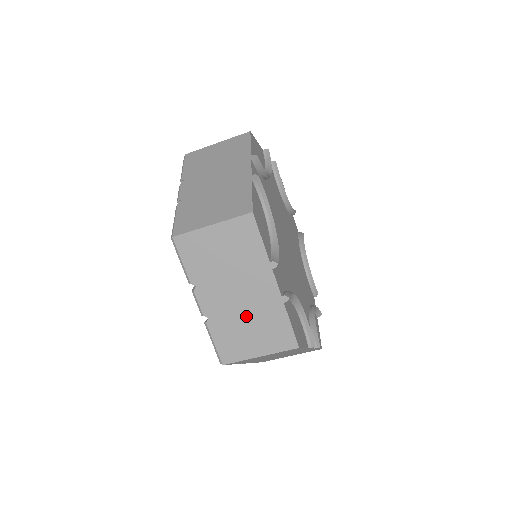
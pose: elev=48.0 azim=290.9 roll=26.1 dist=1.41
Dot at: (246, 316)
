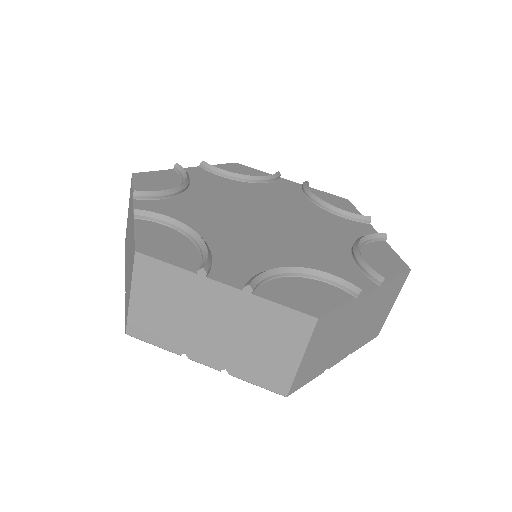
Dot at: (244, 338)
